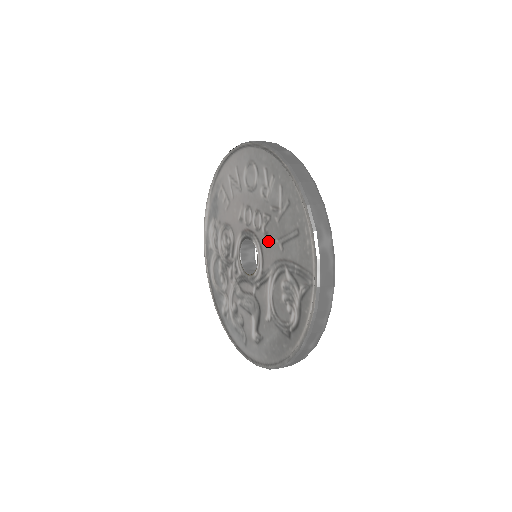
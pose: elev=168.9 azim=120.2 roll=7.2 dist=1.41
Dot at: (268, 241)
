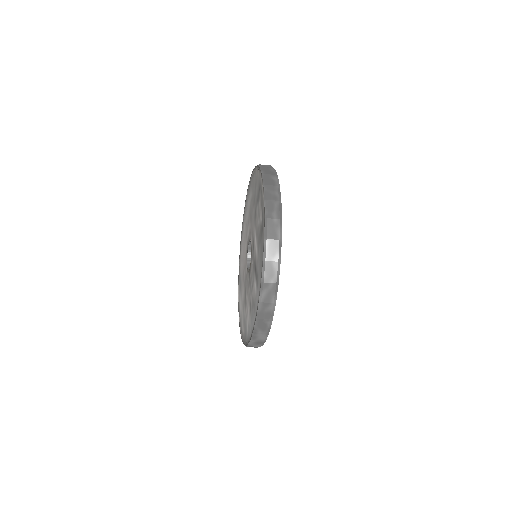
Dot at: (252, 222)
